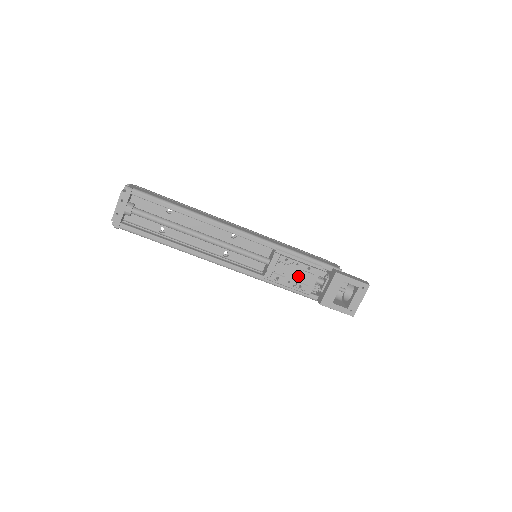
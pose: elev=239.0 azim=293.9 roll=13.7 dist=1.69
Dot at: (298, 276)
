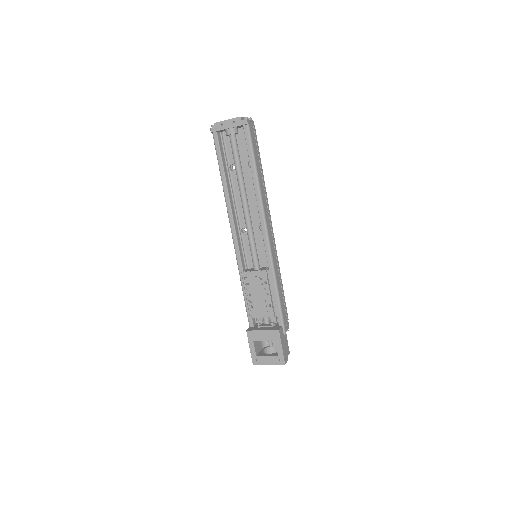
Dot at: (259, 300)
